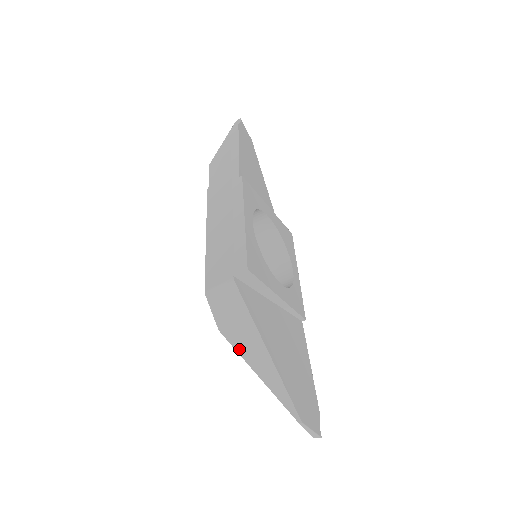
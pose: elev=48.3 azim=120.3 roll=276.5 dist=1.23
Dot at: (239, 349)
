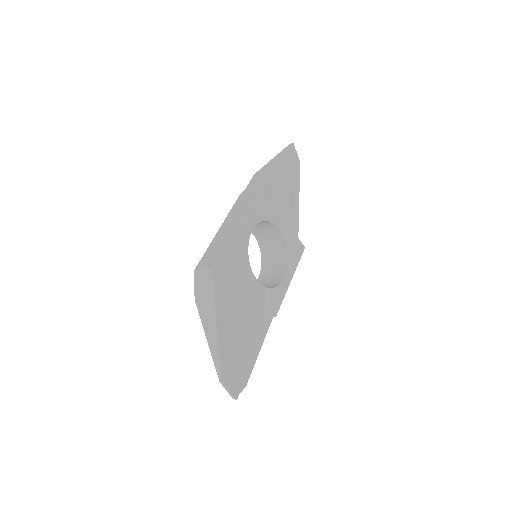
Dot at: (202, 317)
